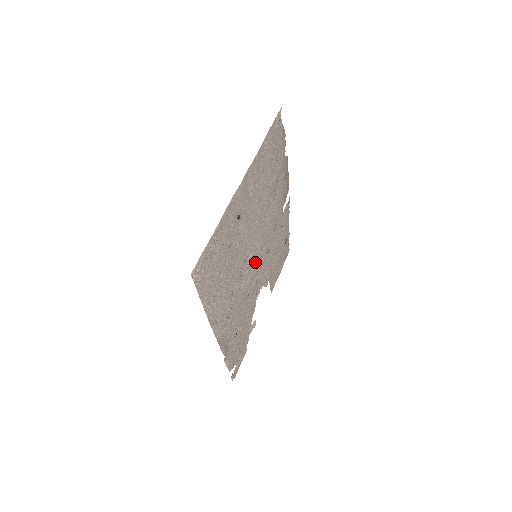
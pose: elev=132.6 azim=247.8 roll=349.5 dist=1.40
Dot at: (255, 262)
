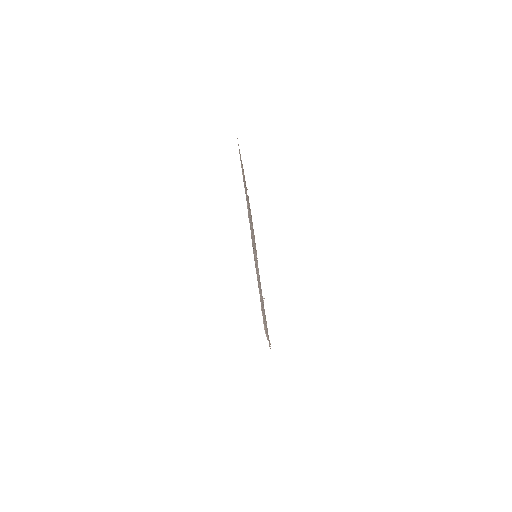
Dot at: occluded
